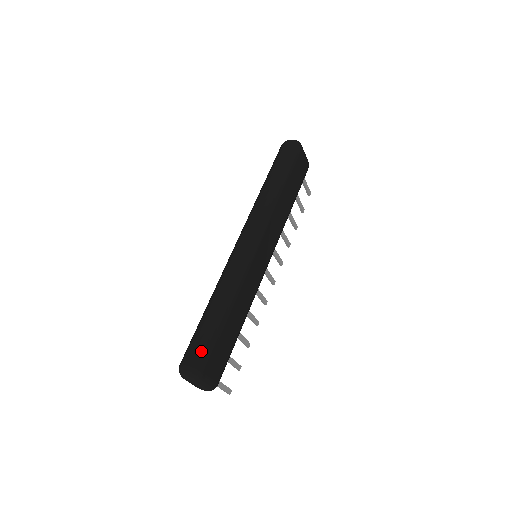
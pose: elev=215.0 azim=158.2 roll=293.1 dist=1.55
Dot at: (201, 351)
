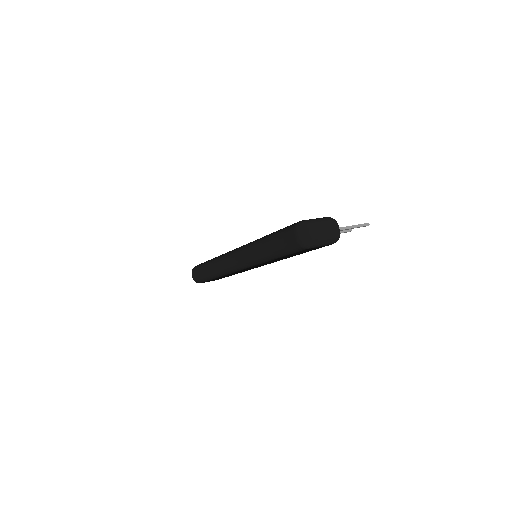
Dot at: (198, 279)
